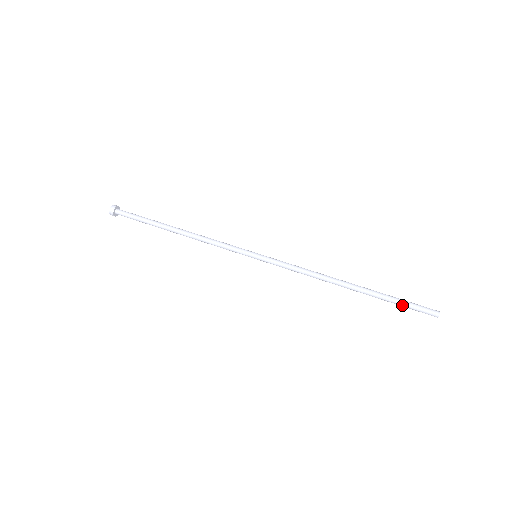
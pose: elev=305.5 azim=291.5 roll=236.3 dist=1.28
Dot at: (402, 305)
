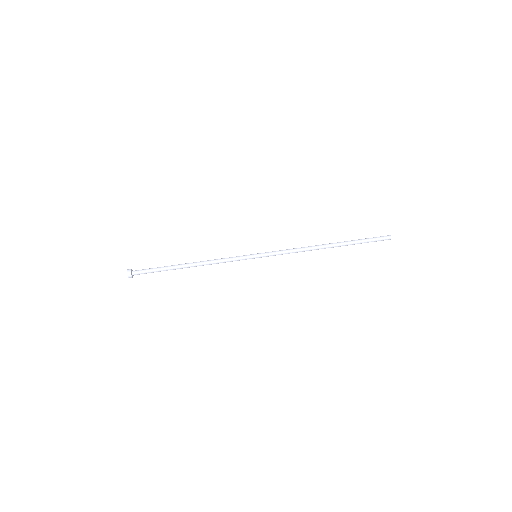
Dot at: (367, 242)
